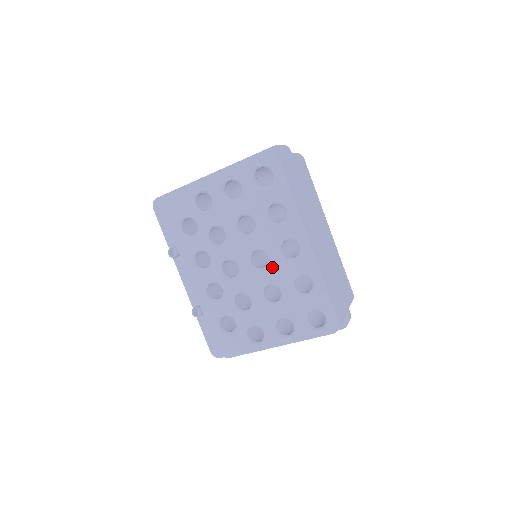
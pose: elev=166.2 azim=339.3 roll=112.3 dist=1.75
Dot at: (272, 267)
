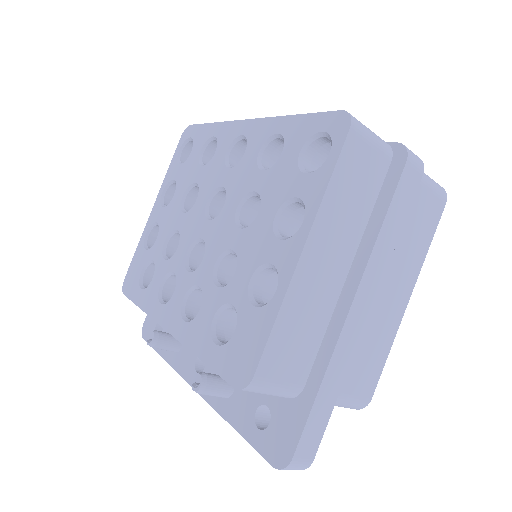
Dot at: (231, 188)
